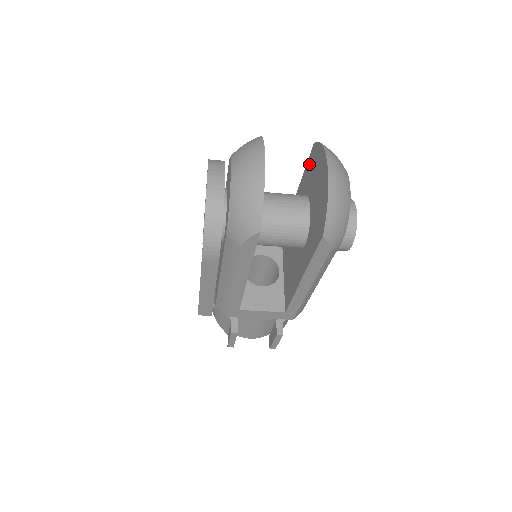
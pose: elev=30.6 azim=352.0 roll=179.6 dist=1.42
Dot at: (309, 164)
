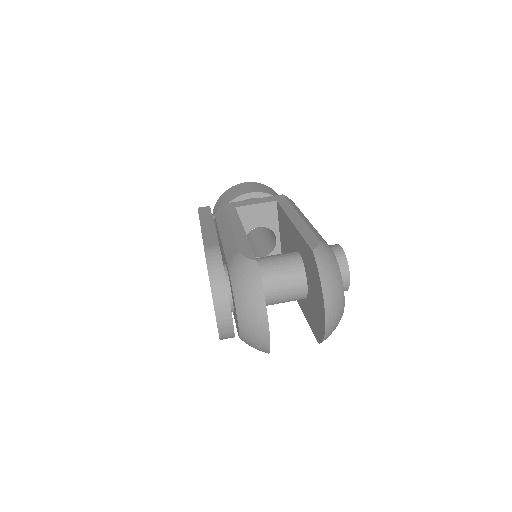
Dot at: (307, 252)
